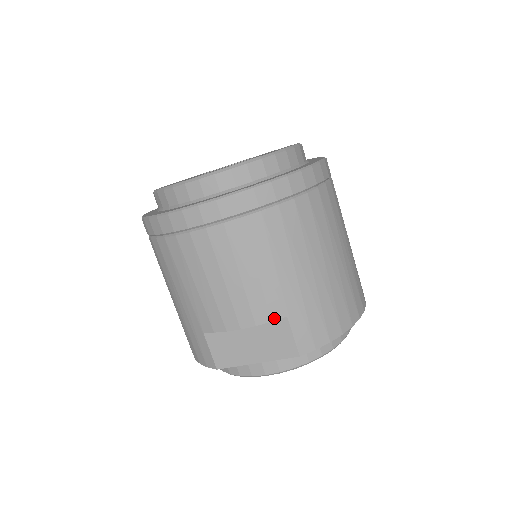
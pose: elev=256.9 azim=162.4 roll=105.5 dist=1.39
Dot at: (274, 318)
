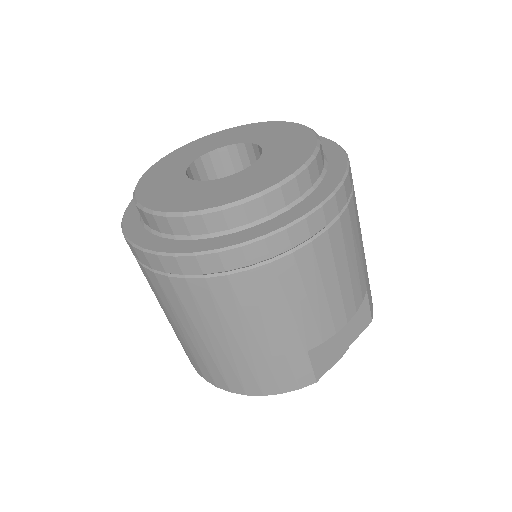
Dot at: (363, 297)
